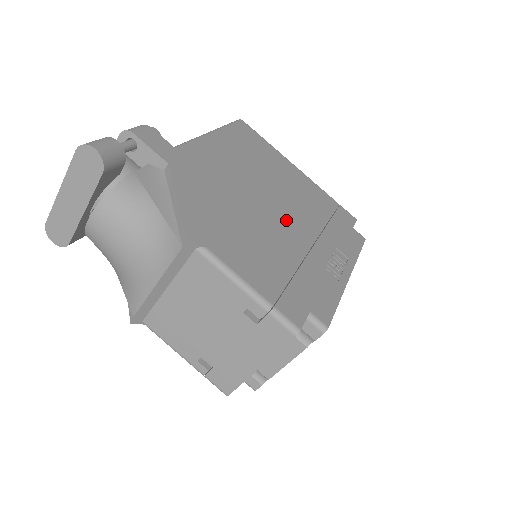
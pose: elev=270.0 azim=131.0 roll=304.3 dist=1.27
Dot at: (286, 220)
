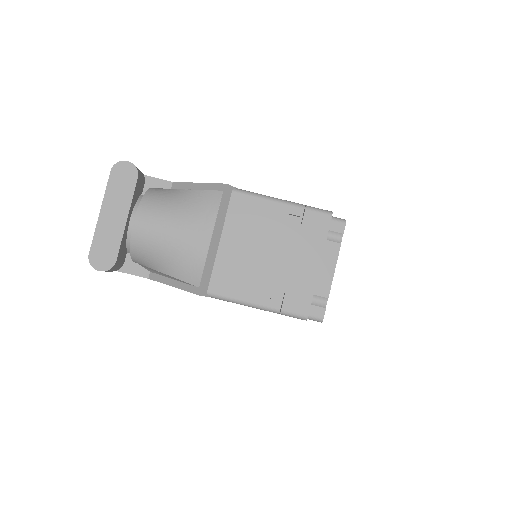
Dot at: occluded
